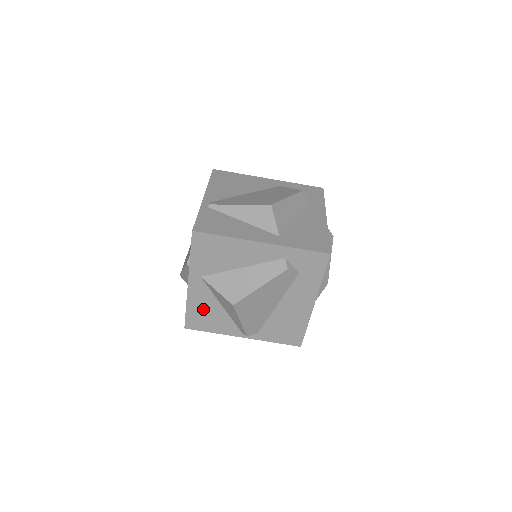
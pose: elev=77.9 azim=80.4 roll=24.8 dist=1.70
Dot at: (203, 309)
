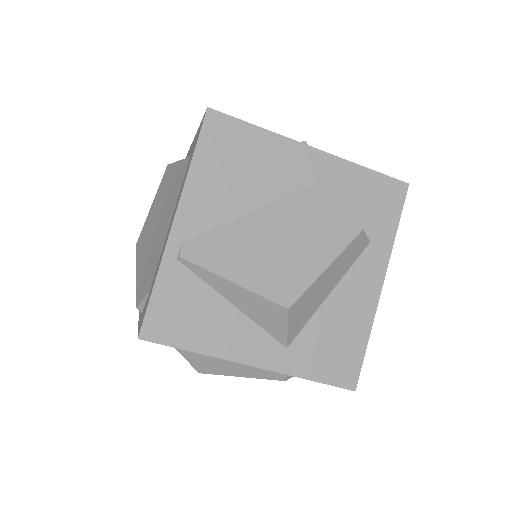
Dot at: occluded
